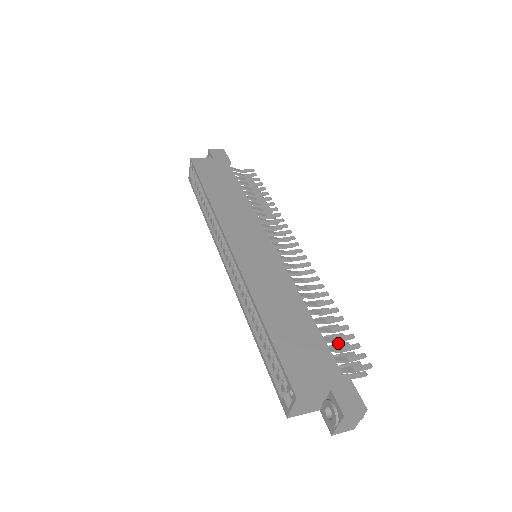
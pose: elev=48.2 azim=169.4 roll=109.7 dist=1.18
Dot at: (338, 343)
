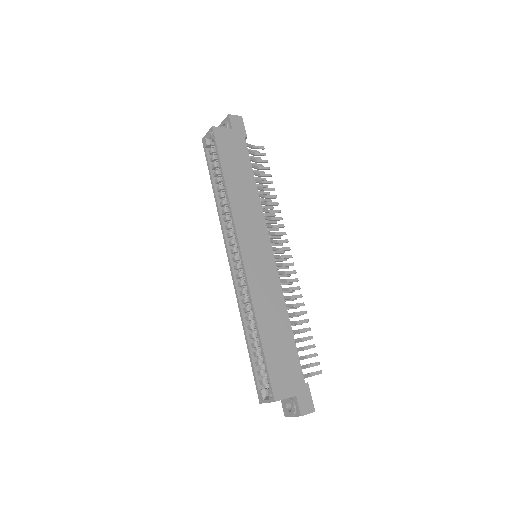
Dot at: occluded
